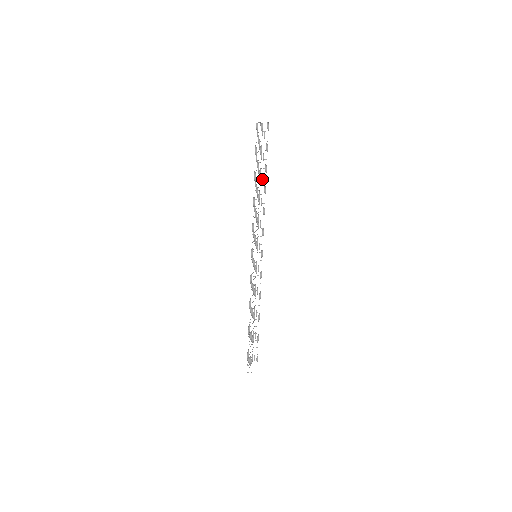
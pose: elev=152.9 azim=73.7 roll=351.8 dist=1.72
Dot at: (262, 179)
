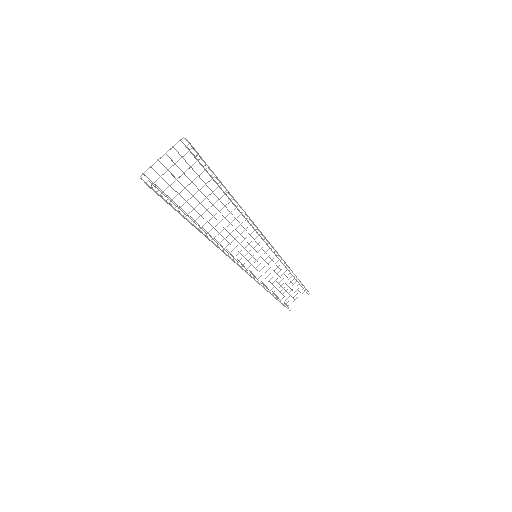
Dot at: (230, 194)
